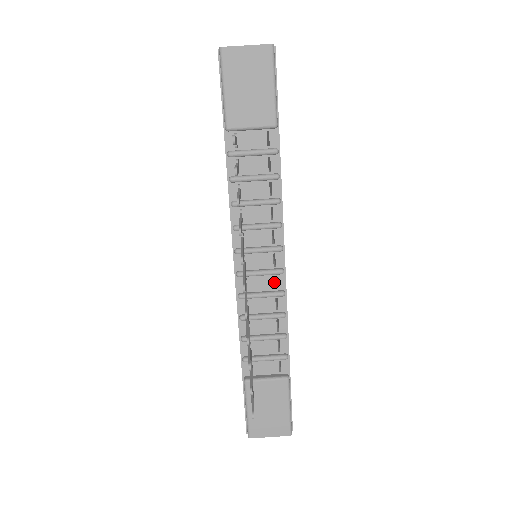
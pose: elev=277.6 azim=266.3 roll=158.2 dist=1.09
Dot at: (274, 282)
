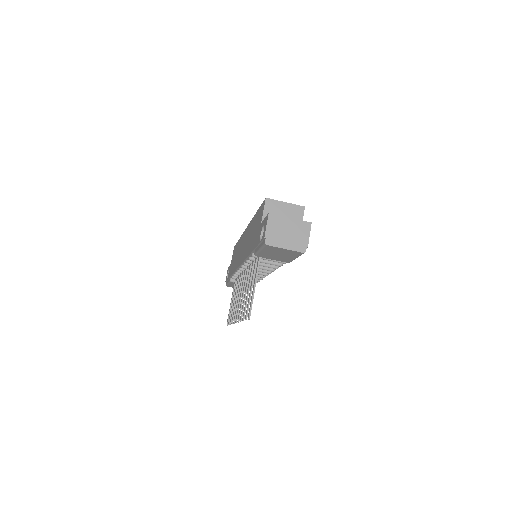
Dot at: occluded
